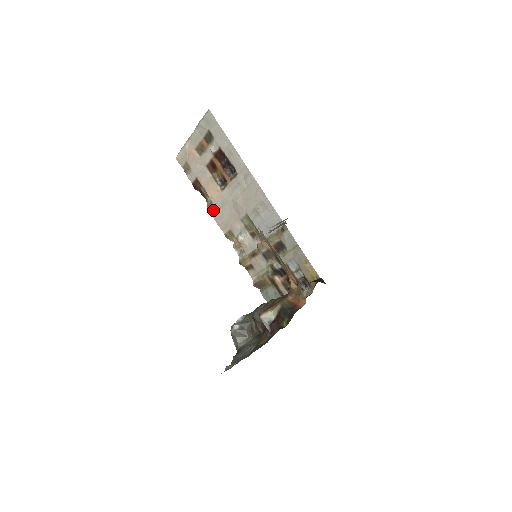
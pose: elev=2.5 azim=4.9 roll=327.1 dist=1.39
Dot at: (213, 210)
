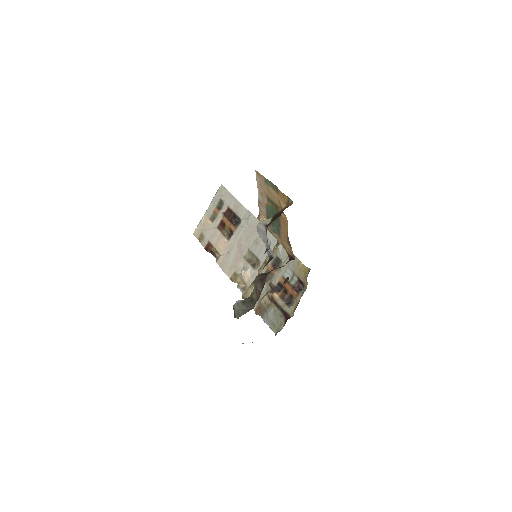
Dot at: (221, 261)
